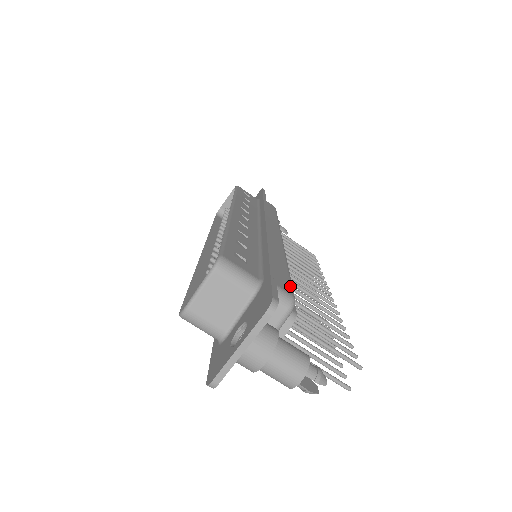
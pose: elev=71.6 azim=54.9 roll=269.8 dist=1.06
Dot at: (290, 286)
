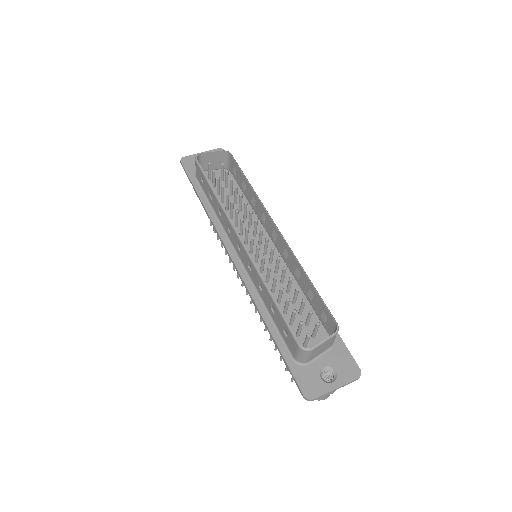
Dot at: occluded
